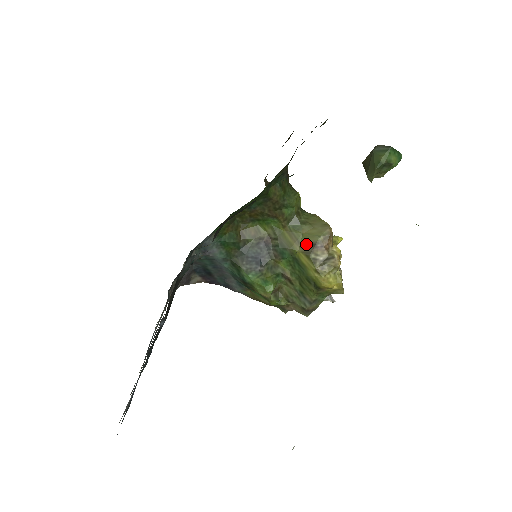
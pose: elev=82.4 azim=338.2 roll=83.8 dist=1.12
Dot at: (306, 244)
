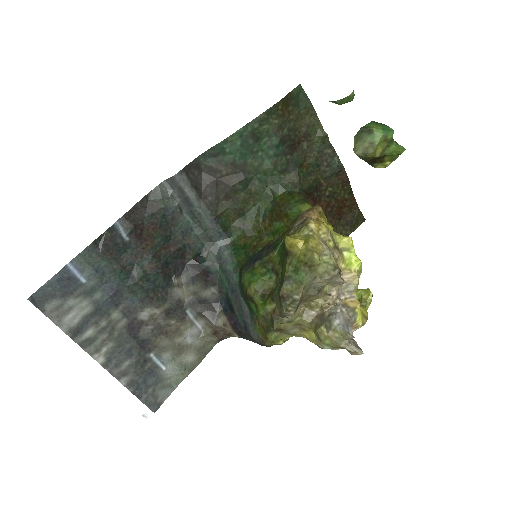
Dot at: occluded
